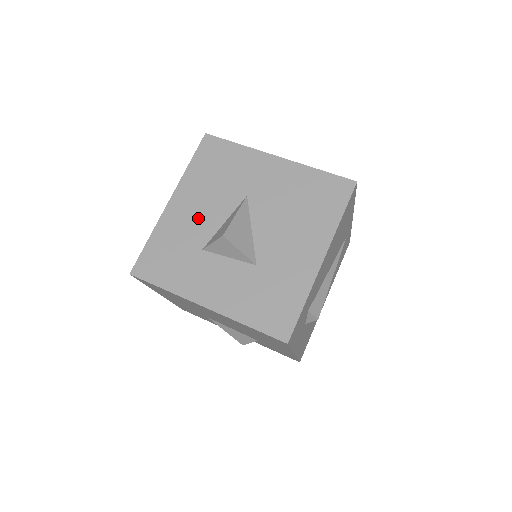
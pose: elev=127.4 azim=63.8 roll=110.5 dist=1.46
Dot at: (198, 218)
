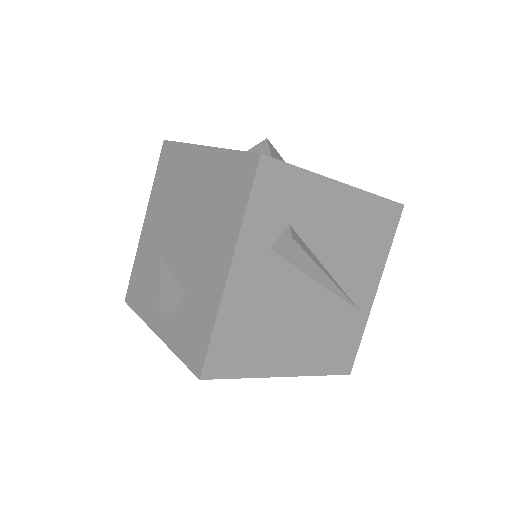
Dot at: occluded
